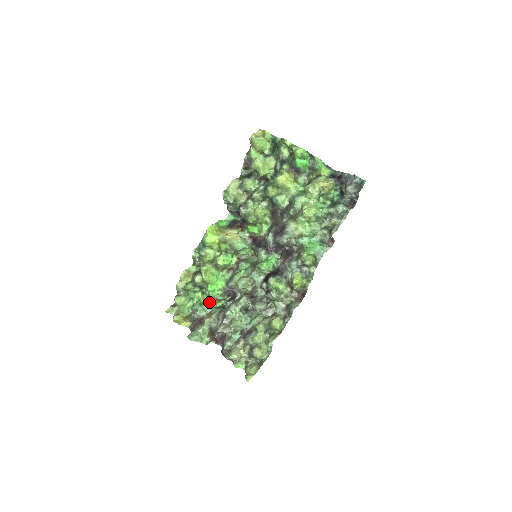
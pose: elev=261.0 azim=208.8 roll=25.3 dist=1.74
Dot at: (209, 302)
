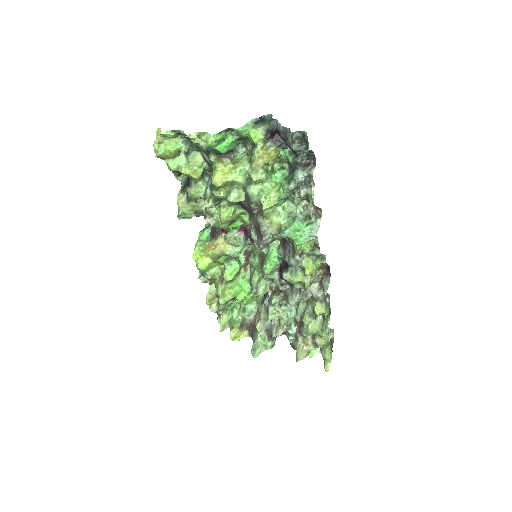
Dot at: (250, 302)
